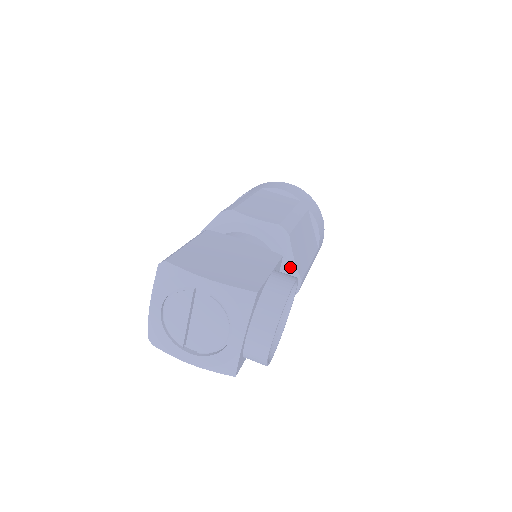
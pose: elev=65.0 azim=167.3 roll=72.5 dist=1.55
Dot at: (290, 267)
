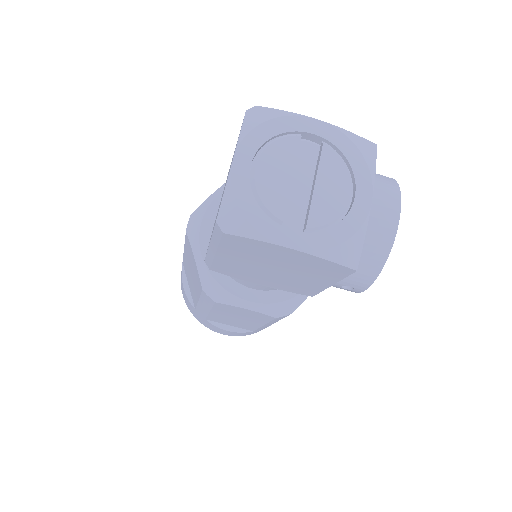
Dot at: occluded
